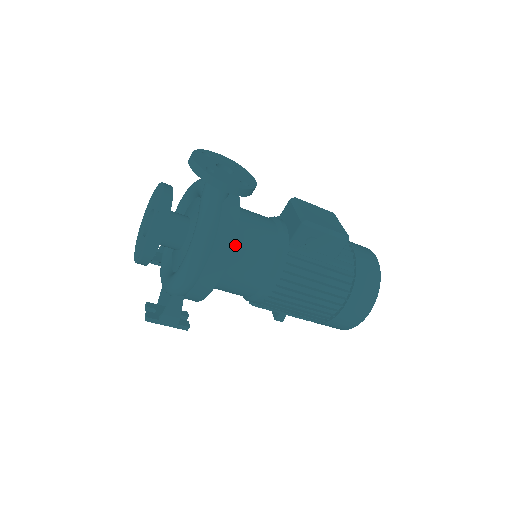
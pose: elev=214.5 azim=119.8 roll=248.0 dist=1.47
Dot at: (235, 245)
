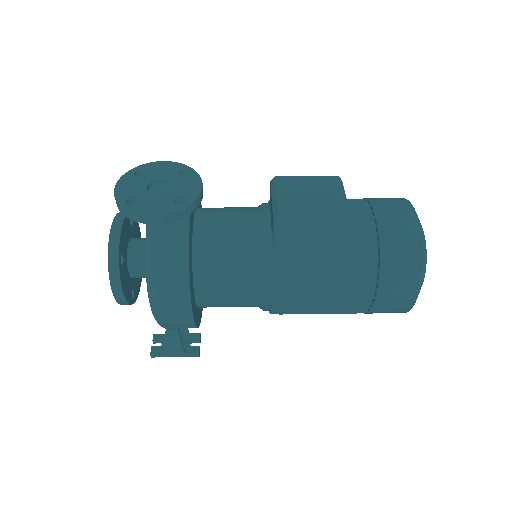
Dot at: (203, 268)
